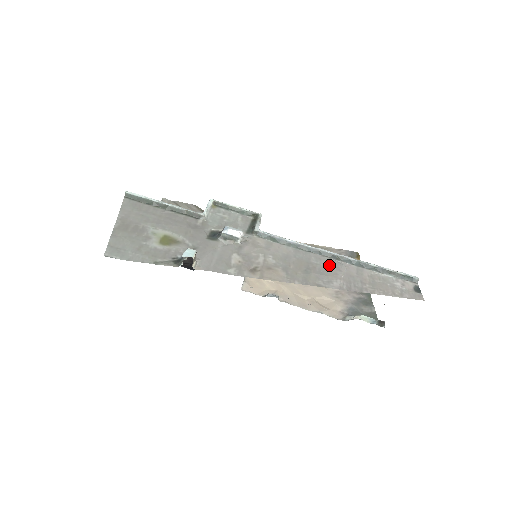
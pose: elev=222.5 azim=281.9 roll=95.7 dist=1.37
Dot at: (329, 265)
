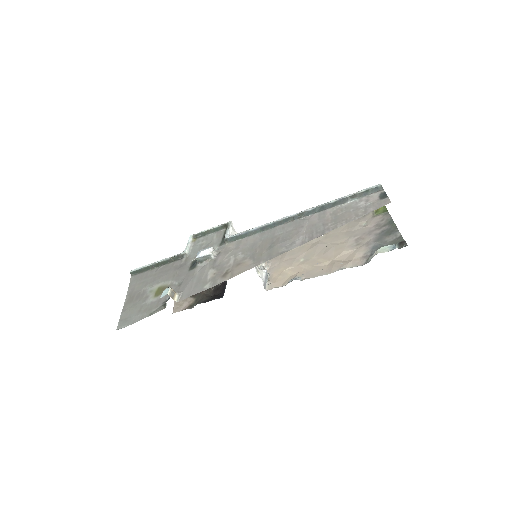
Dot at: (292, 228)
